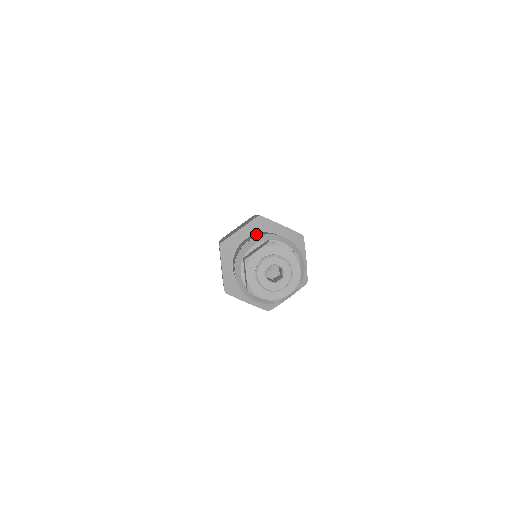
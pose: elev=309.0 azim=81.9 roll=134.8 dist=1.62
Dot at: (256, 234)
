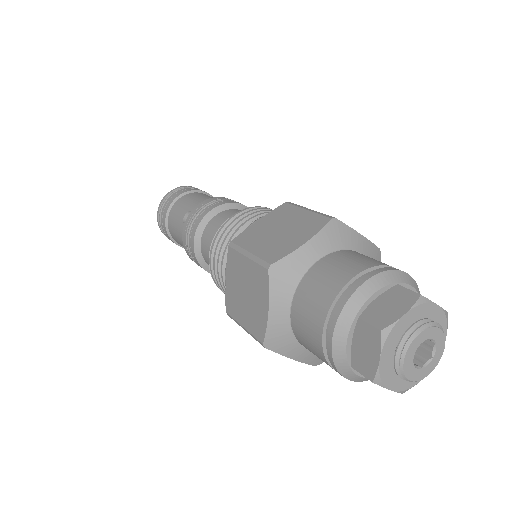
Dot at: (344, 257)
